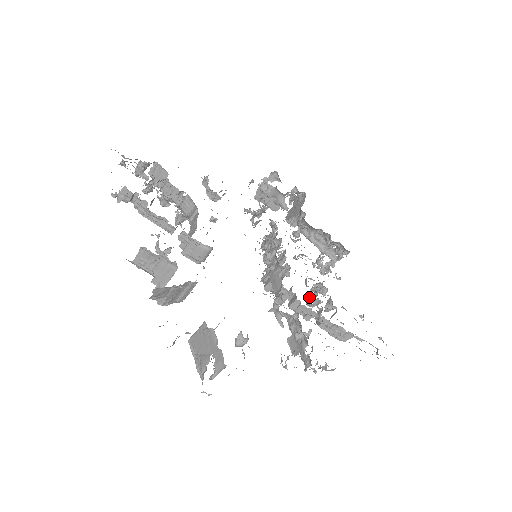
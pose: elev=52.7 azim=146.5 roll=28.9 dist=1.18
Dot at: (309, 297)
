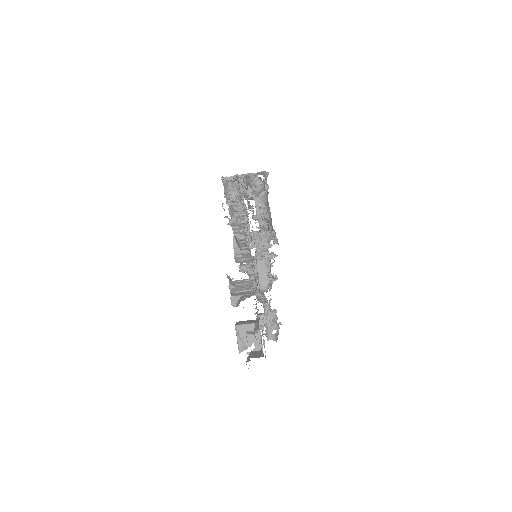
Dot at: occluded
